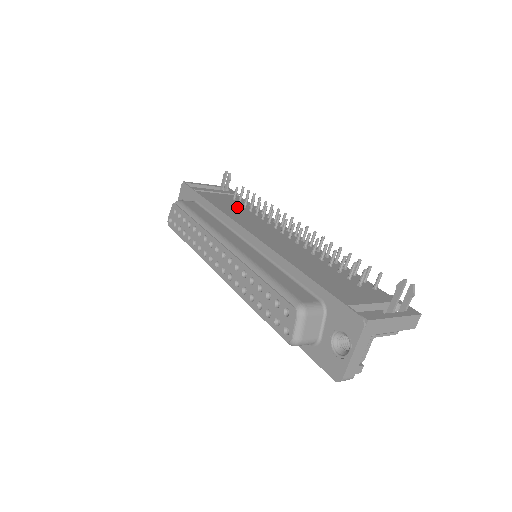
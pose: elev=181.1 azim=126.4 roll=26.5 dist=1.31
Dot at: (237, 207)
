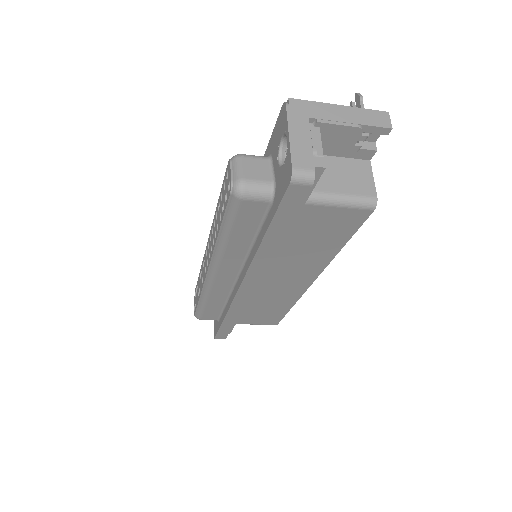
Dot at: occluded
